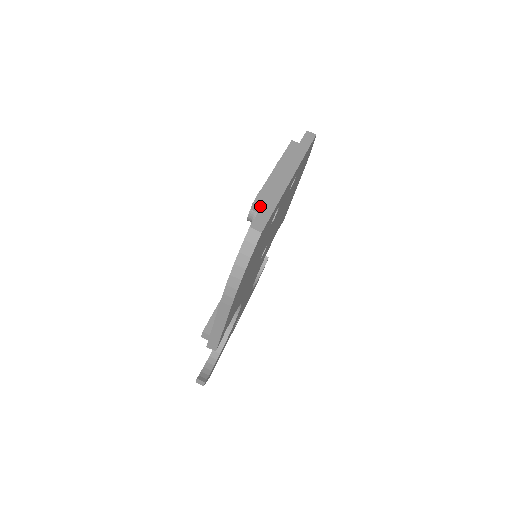
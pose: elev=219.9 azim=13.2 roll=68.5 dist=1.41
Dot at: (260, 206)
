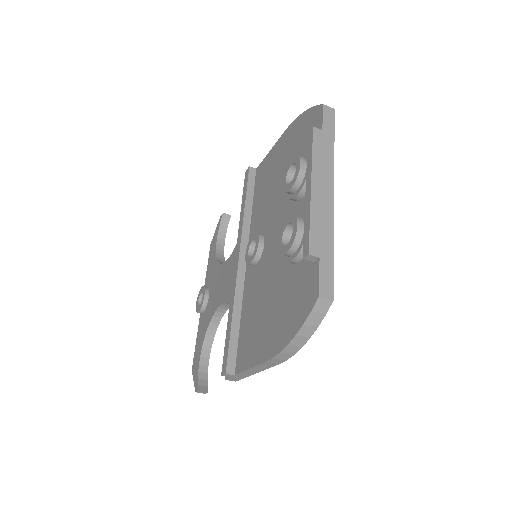
Dot at: (318, 257)
